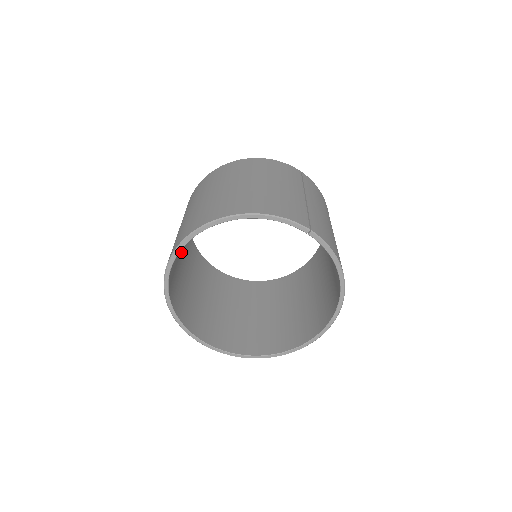
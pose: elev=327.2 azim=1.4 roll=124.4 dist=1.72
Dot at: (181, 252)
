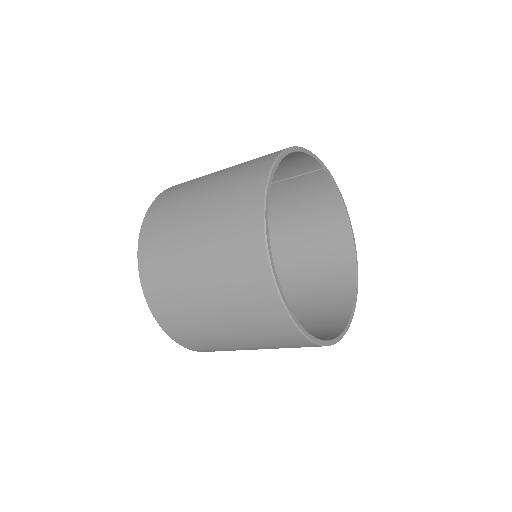
Dot at: occluded
